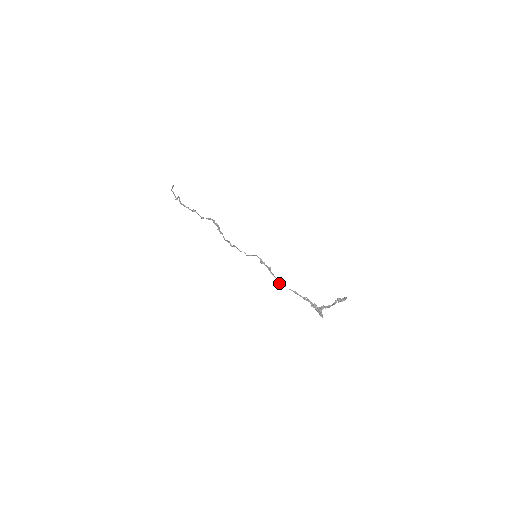
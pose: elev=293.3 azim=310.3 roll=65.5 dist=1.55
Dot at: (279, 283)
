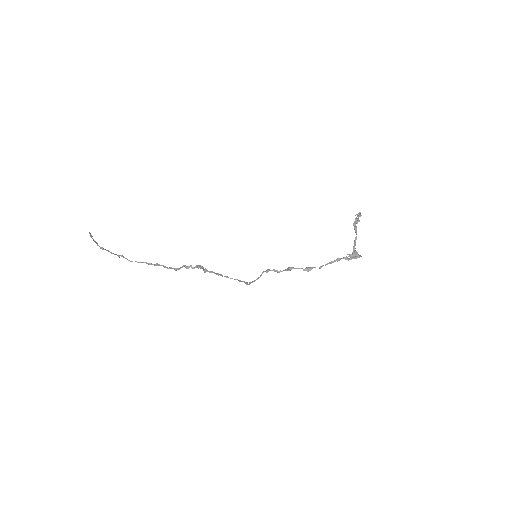
Dot at: (307, 271)
